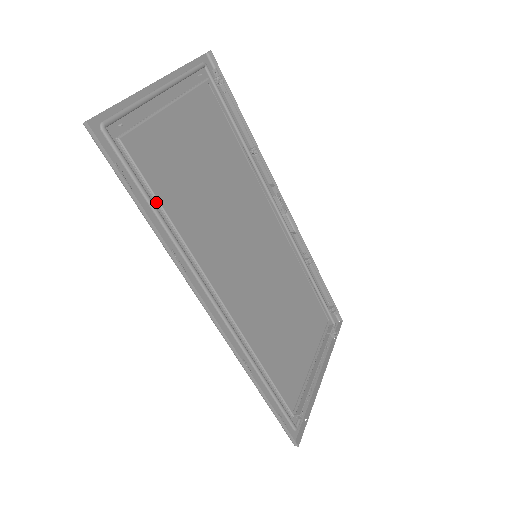
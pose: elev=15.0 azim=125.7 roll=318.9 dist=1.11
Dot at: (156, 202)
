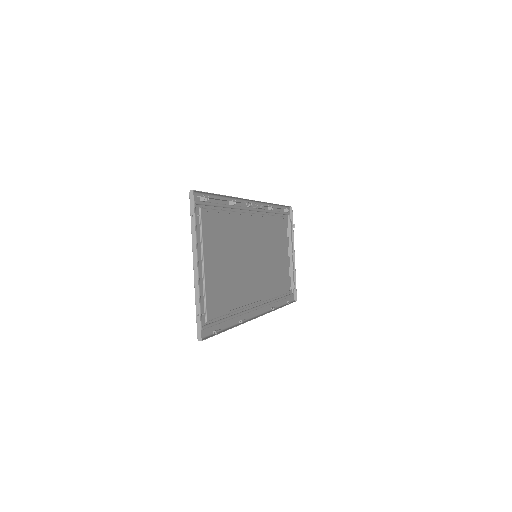
Dot at: (226, 315)
